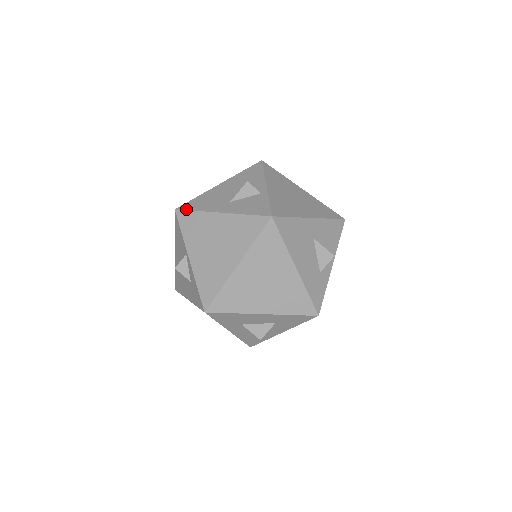
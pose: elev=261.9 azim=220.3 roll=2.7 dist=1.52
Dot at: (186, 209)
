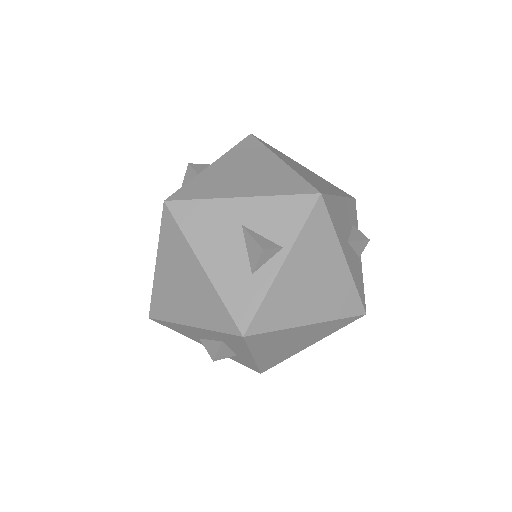
Dot at: occluded
